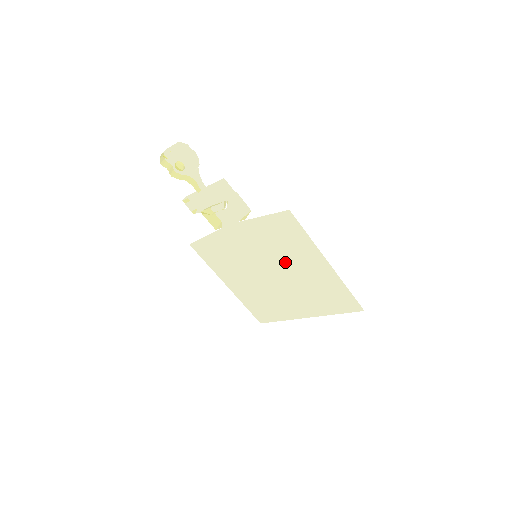
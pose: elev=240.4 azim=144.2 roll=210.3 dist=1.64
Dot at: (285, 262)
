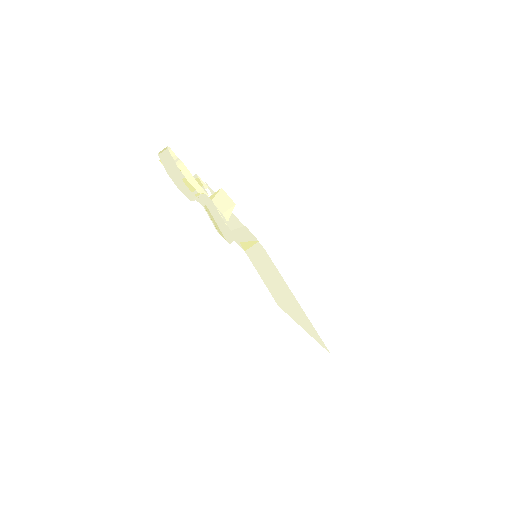
Dot at: (277, 287)
